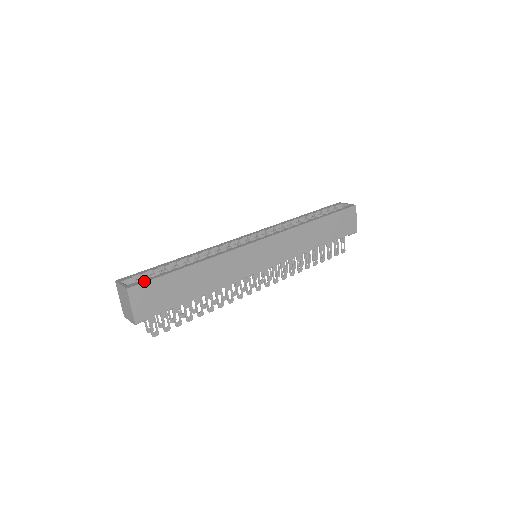
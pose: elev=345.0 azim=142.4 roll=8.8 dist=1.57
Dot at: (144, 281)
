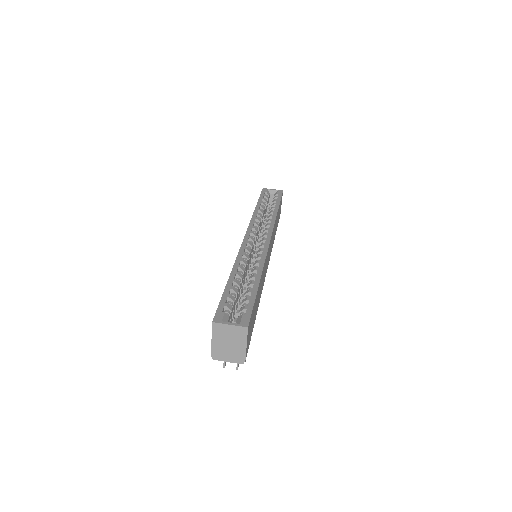
Dot at: (250, 313)
